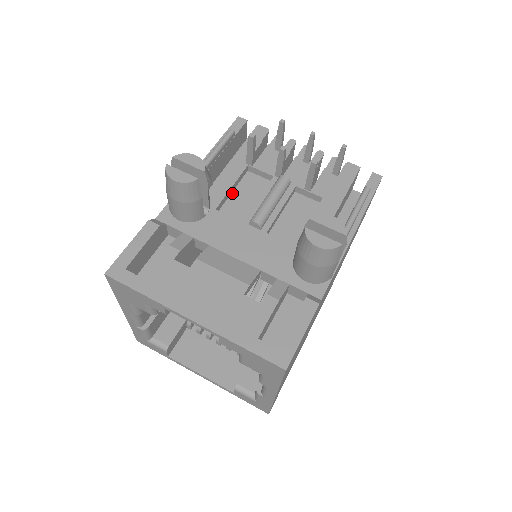
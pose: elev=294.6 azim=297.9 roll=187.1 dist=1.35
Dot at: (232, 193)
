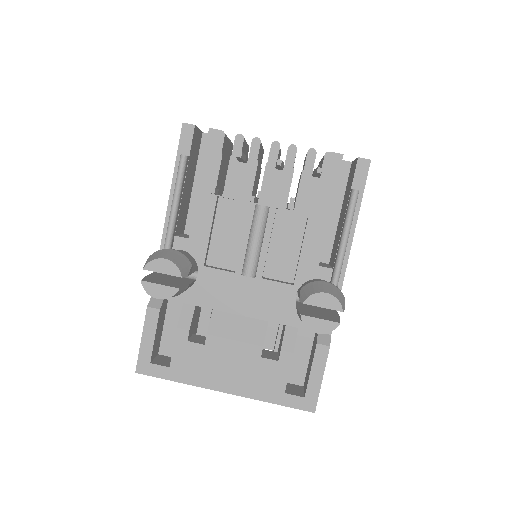
Dot at: (212, 233)
